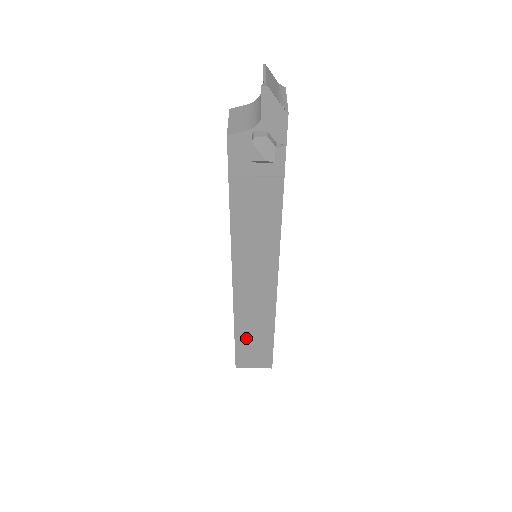
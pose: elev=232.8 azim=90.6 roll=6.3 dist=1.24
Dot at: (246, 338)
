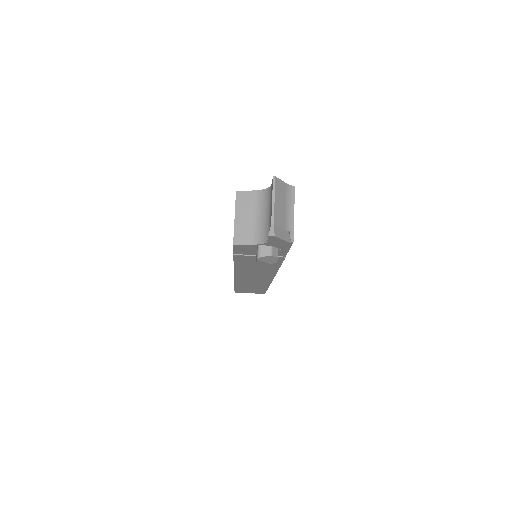
Dot at: (244, 287)
